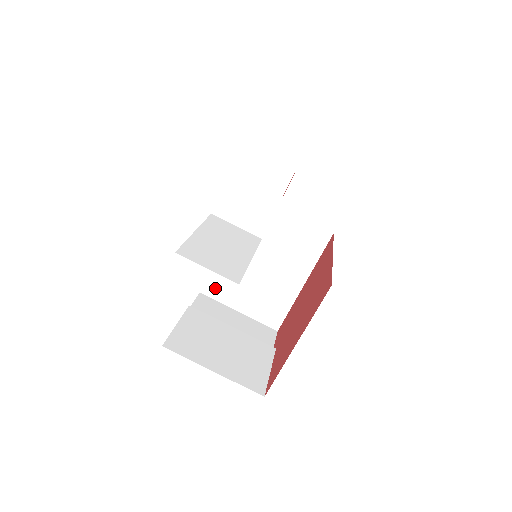
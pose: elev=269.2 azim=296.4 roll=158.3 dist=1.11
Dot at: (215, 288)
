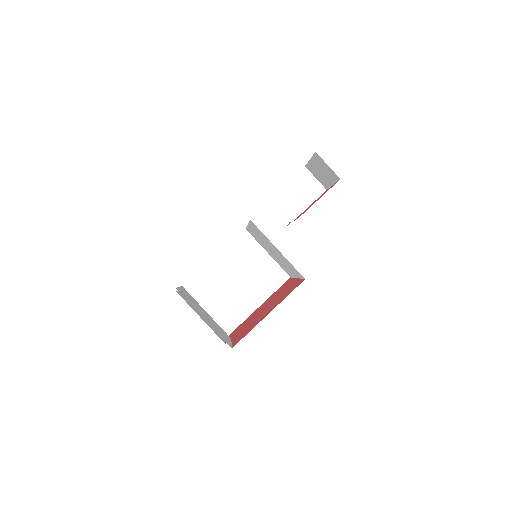
Dot at: (193, 290)
